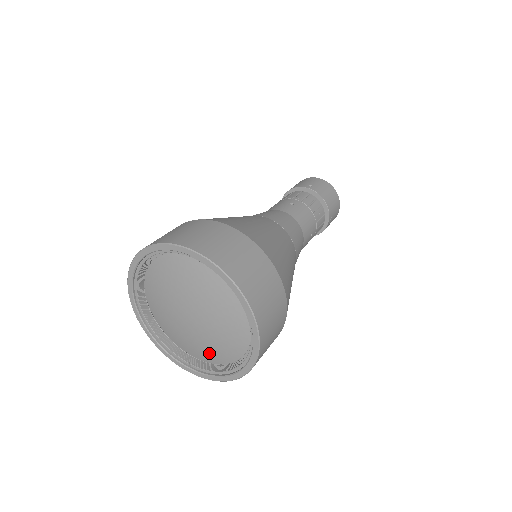
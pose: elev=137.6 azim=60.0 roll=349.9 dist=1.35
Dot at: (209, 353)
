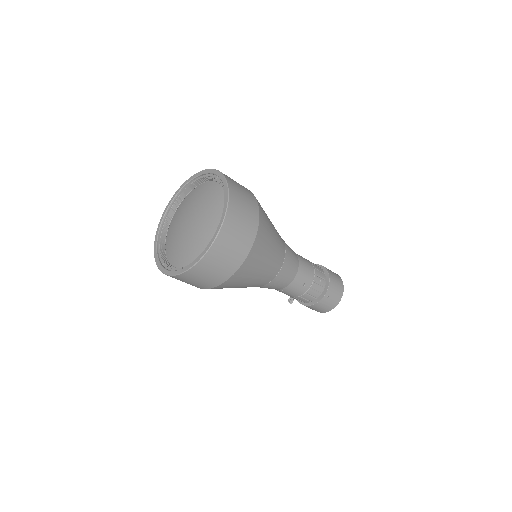
Dot at: (181, 255)
